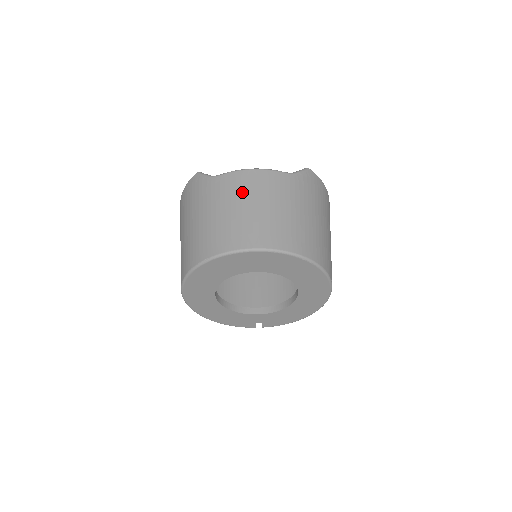
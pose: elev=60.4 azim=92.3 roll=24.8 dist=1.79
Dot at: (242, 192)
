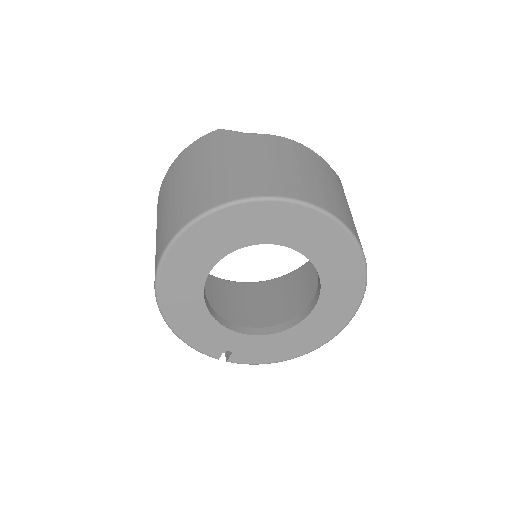
Dot at: (290, 154)
